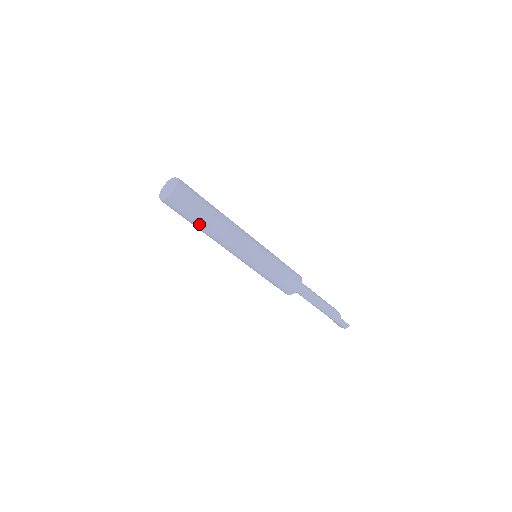
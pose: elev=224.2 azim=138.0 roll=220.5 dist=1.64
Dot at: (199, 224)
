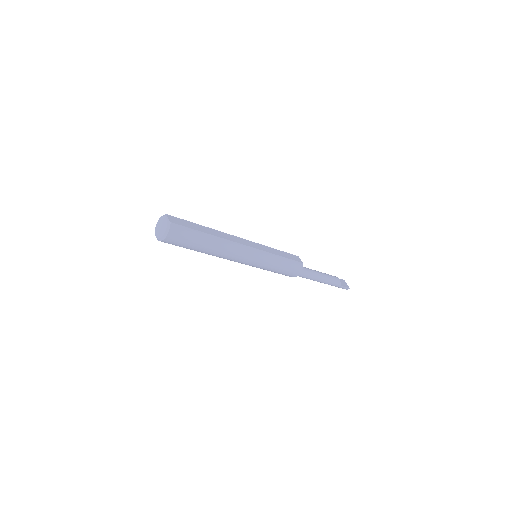
Dot at: (195, 250)
